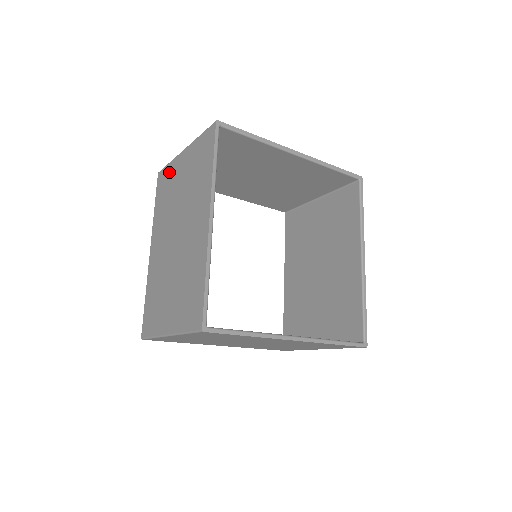
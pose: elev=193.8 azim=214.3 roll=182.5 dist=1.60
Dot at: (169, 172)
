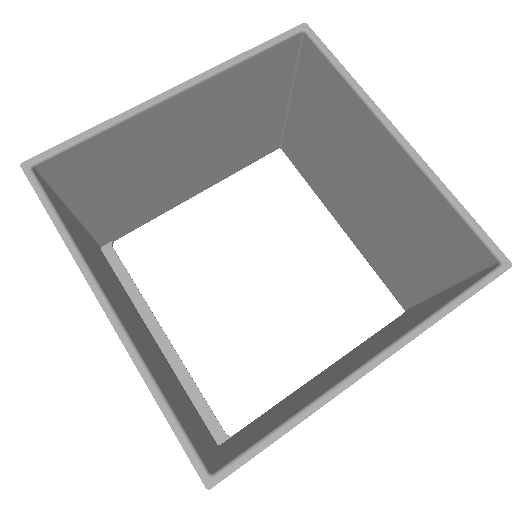
Dot at: occluded
